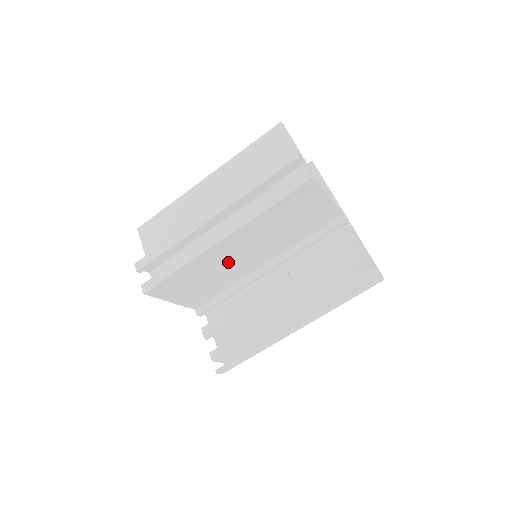
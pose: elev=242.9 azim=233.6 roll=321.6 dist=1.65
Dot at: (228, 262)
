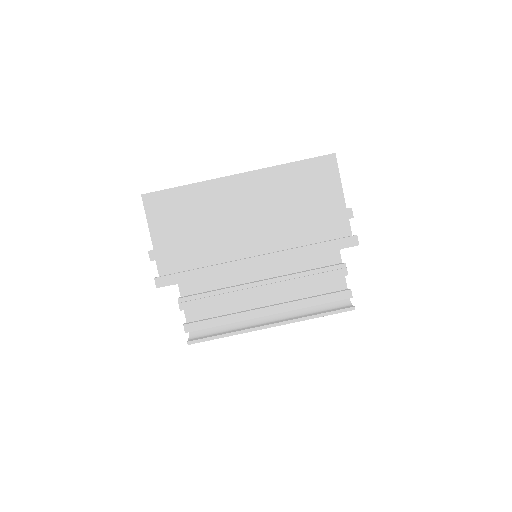
Dot at: occluded
